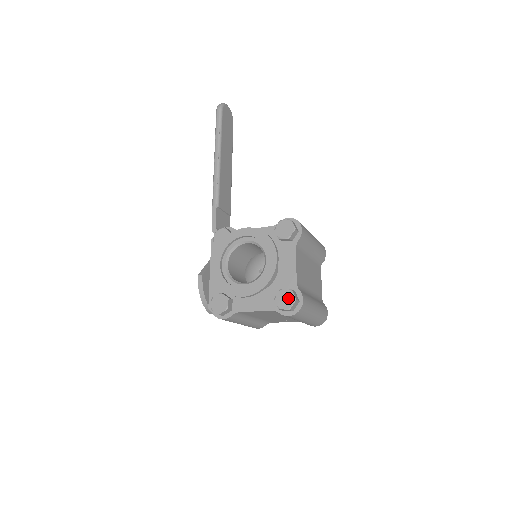
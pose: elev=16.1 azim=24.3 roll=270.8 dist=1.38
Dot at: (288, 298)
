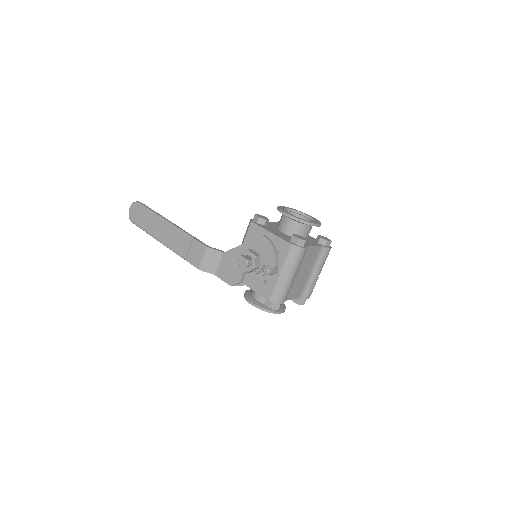
Dot at: (325, 238)
